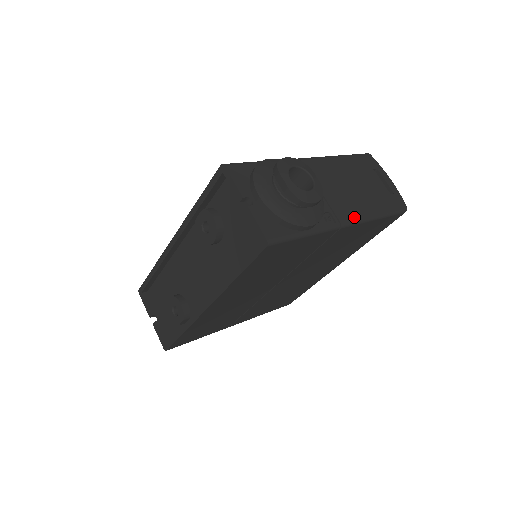
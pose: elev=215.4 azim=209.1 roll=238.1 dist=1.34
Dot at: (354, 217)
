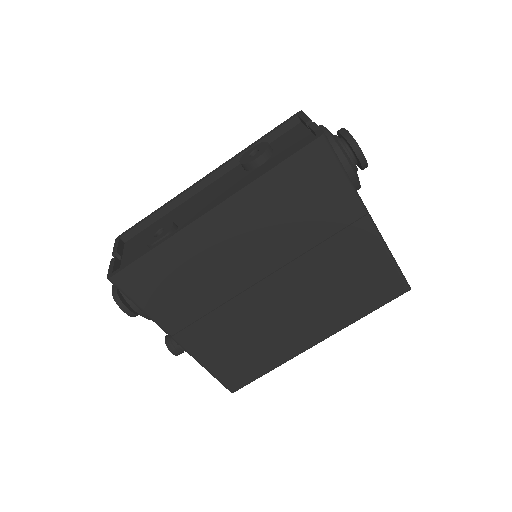
Dot at: (376, 227)
